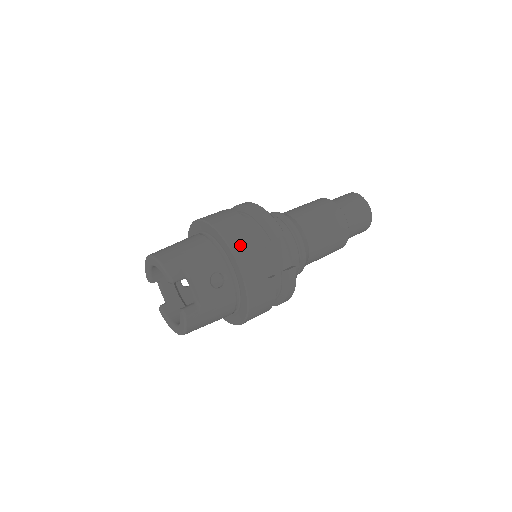
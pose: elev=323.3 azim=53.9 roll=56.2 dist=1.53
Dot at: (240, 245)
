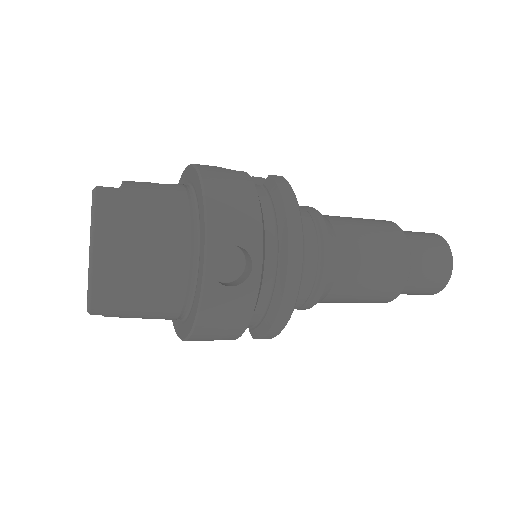
Dot at: occluded
